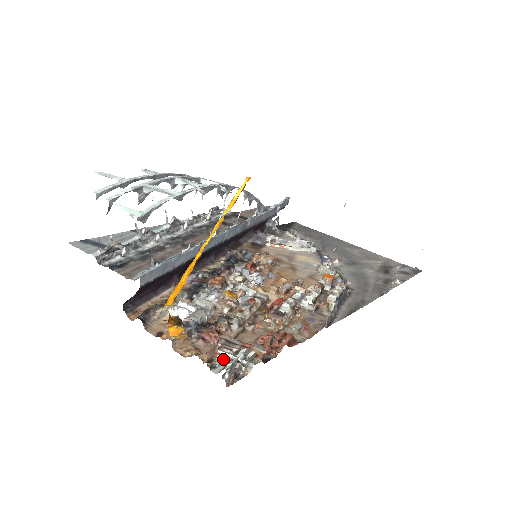
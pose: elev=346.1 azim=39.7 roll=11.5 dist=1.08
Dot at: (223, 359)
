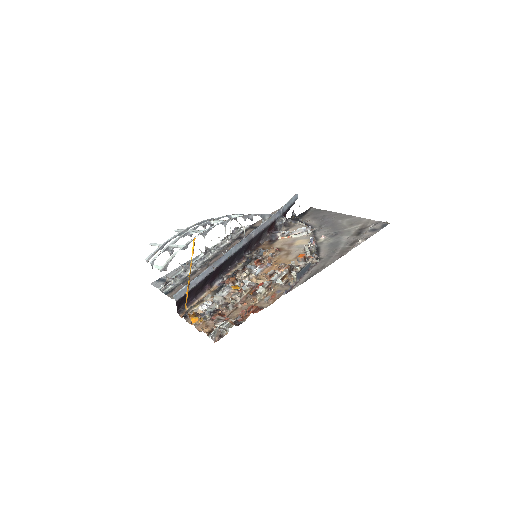
Dot at: occluded
